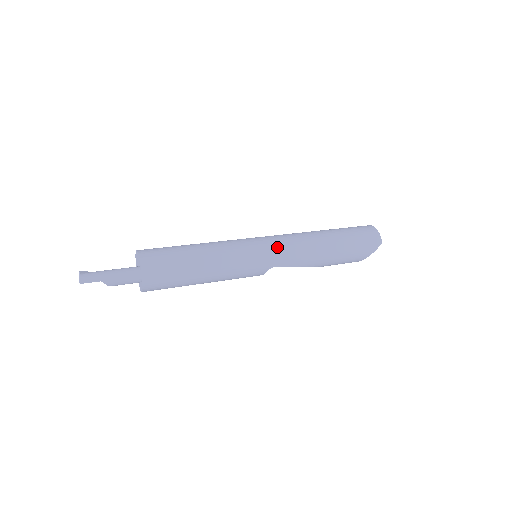
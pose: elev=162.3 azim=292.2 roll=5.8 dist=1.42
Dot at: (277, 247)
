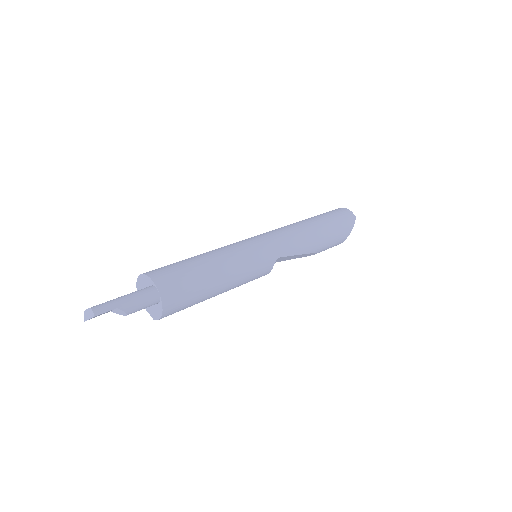
Dot at: (274, 237)
